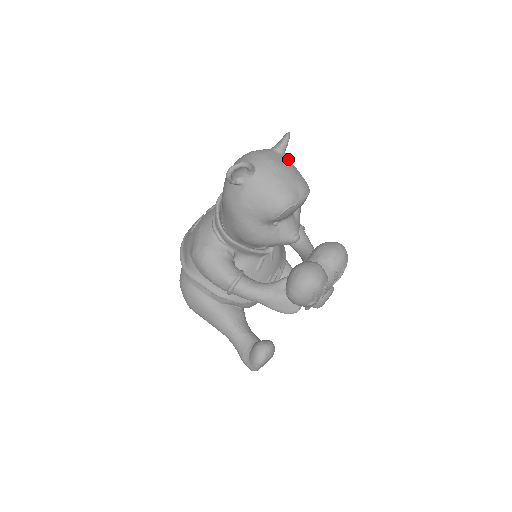
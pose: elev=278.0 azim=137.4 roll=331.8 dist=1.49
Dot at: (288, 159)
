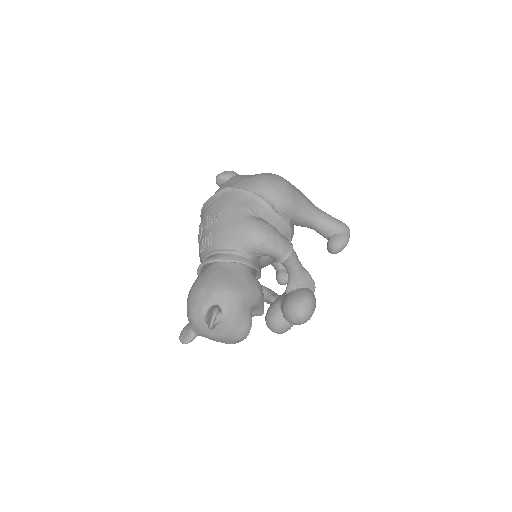
Dot at: (222, 325)
